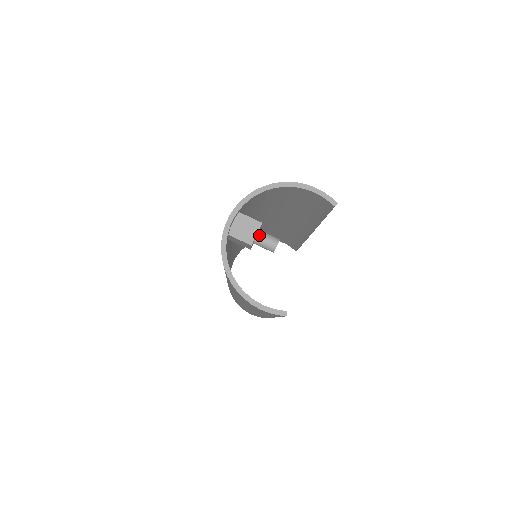
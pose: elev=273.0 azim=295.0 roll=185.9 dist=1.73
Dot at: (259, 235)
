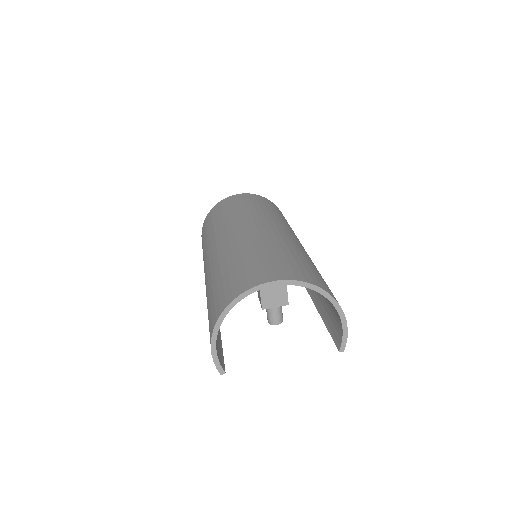
Dot at: (276, 306)
